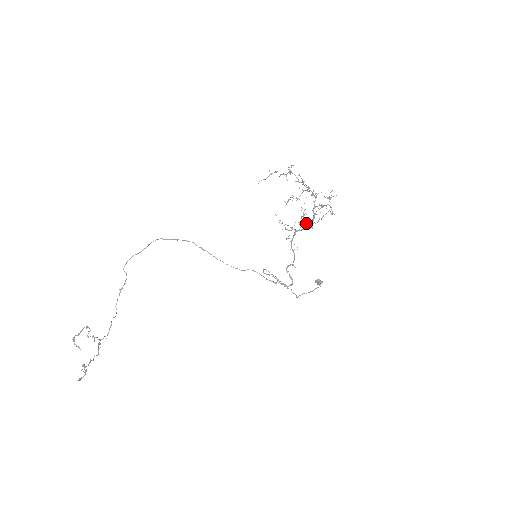
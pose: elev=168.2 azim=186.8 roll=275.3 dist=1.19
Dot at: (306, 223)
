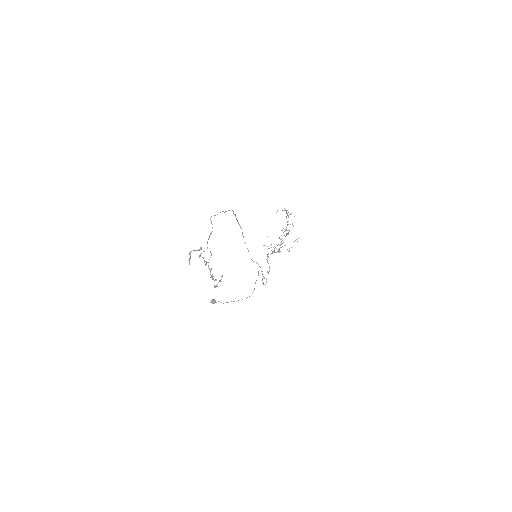
Dot at: occluded
